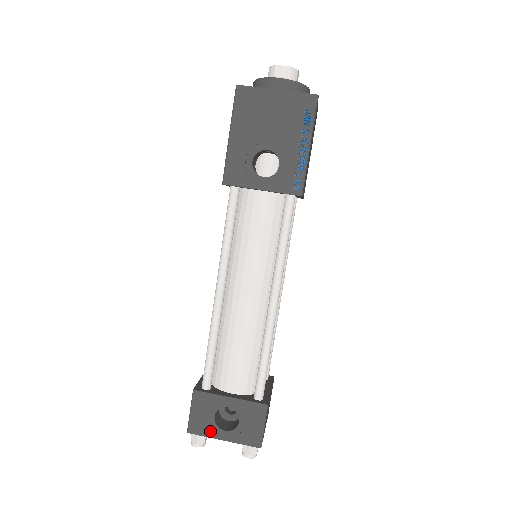
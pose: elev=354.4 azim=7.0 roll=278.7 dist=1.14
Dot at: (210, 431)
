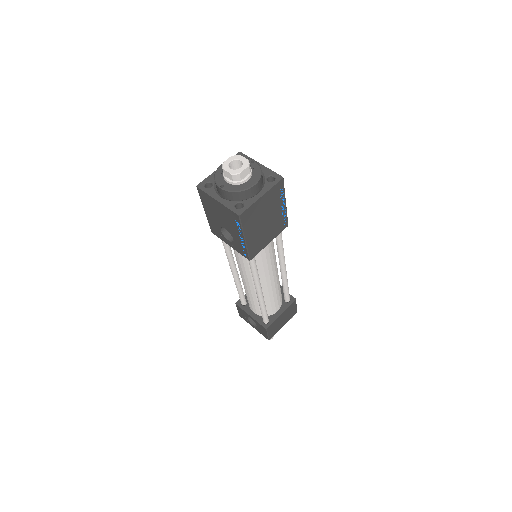
Dot at: (247, 321)
